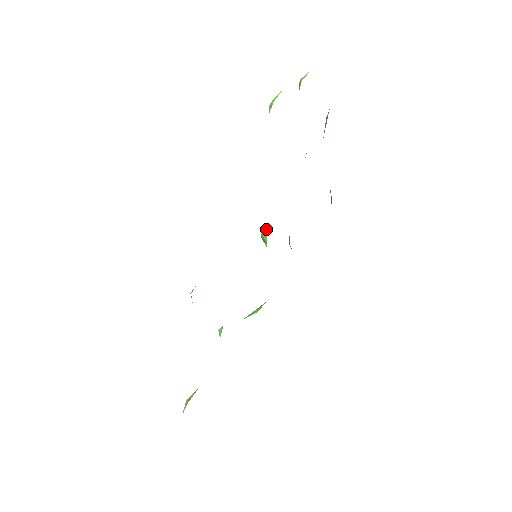
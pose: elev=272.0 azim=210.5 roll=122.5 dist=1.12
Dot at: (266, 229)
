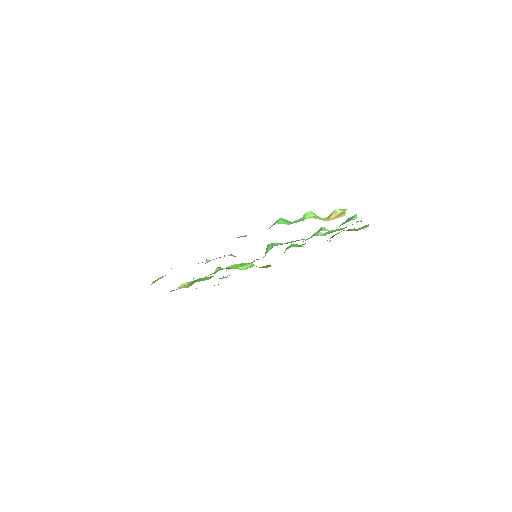
Dot at: (270, 248)
